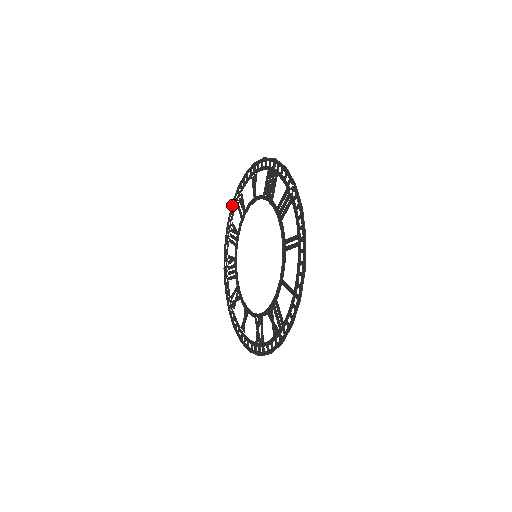
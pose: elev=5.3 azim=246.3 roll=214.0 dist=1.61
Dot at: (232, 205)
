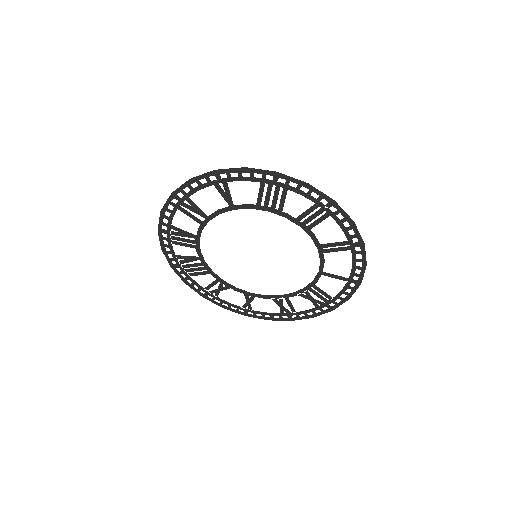
Dot at: (165, 210)
